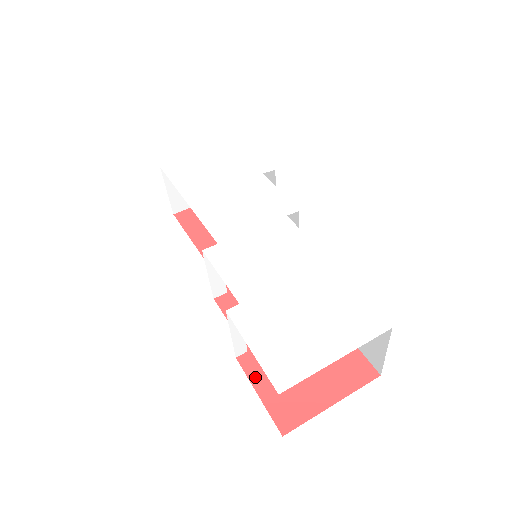
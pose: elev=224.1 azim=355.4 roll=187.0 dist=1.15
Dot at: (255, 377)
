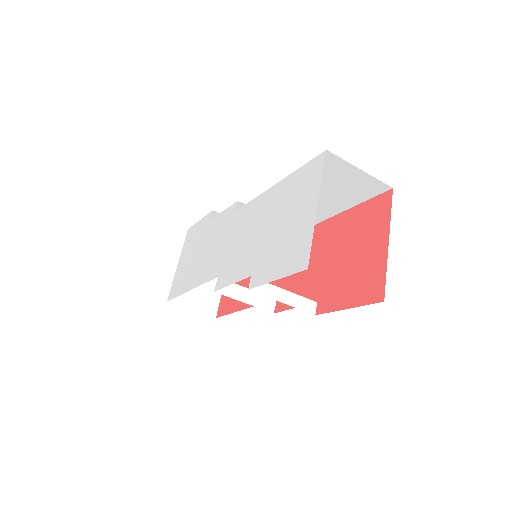
Dot at: (335, 305)
